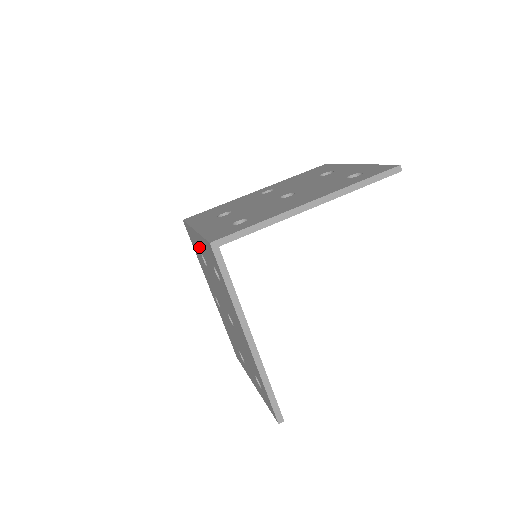
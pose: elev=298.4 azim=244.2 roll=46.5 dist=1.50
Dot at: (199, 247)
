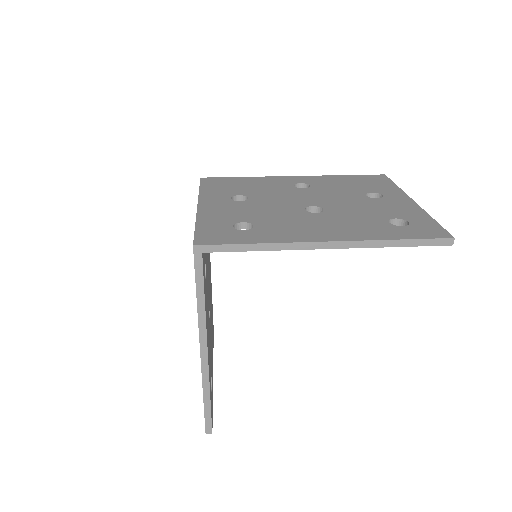
Dot at: occluded
